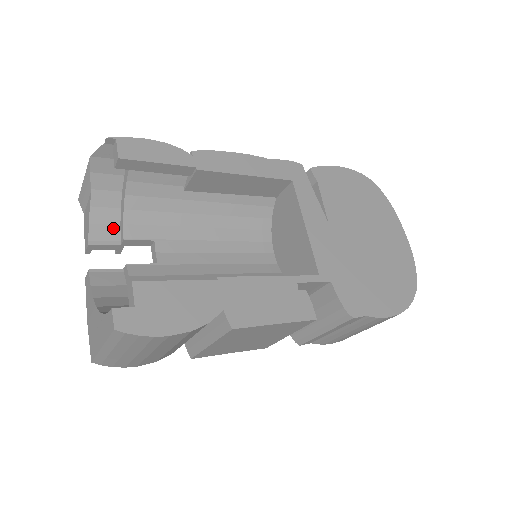
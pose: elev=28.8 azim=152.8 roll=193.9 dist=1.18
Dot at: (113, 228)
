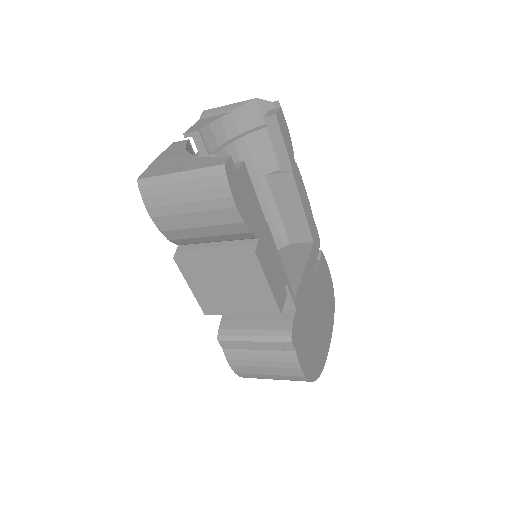
Dot at: (214, 142)
